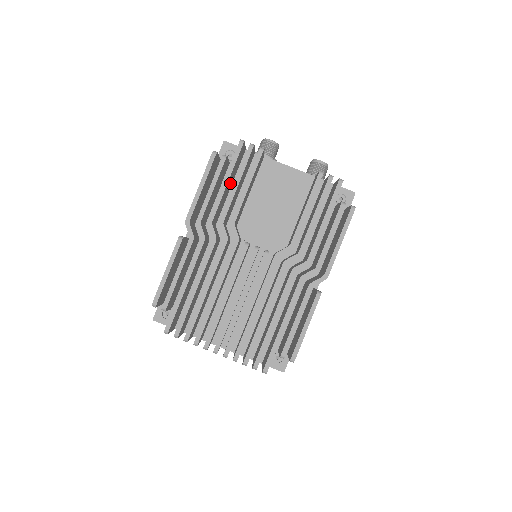
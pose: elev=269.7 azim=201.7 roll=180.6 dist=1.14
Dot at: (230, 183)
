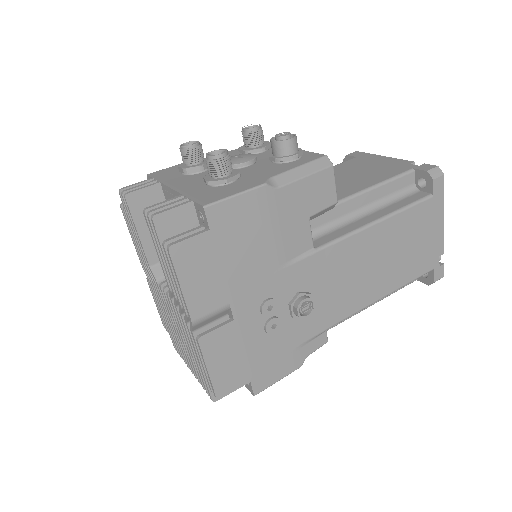
Dot at: occluded
